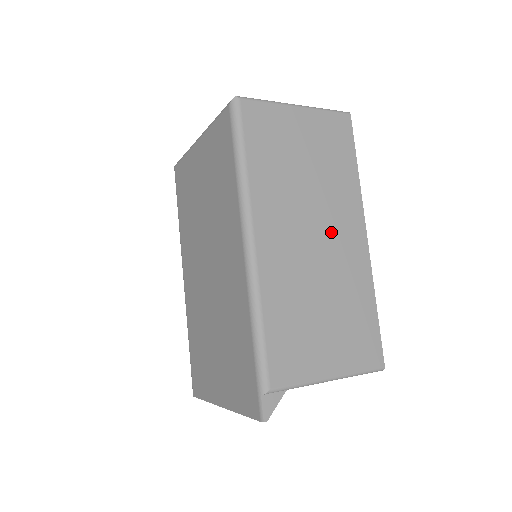
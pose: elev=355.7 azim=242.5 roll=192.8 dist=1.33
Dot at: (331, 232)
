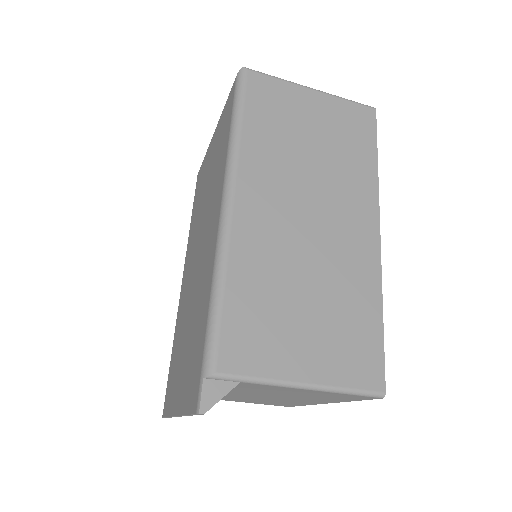
Dot at: (333, 217)
